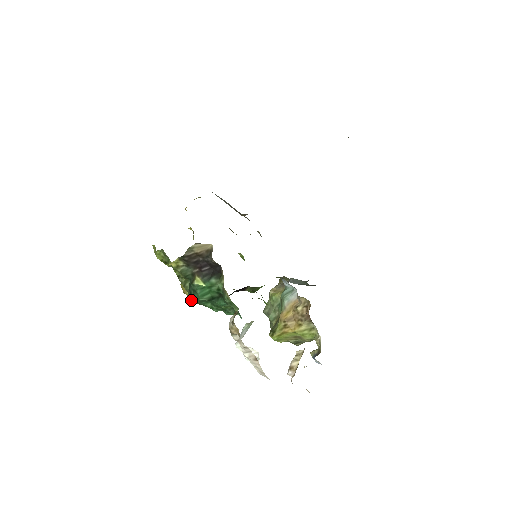
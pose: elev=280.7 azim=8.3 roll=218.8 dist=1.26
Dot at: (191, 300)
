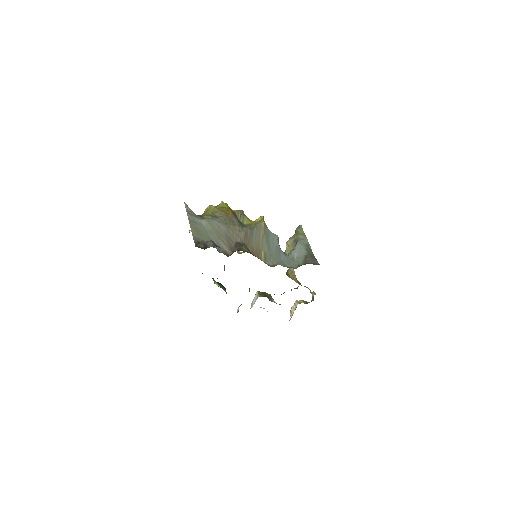
Dot at: occluded
